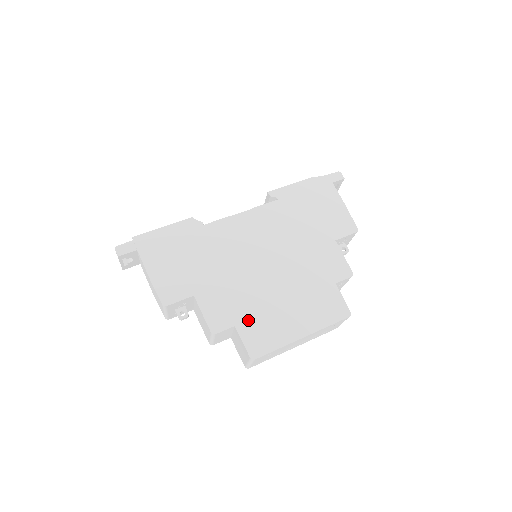
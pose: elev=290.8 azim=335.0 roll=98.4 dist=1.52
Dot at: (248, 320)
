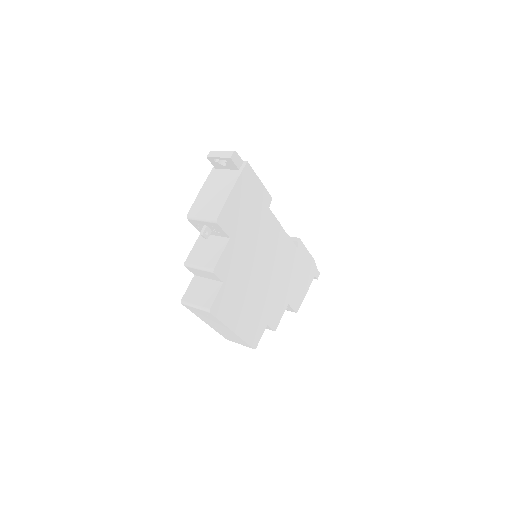
Dot at: (230, 288)
